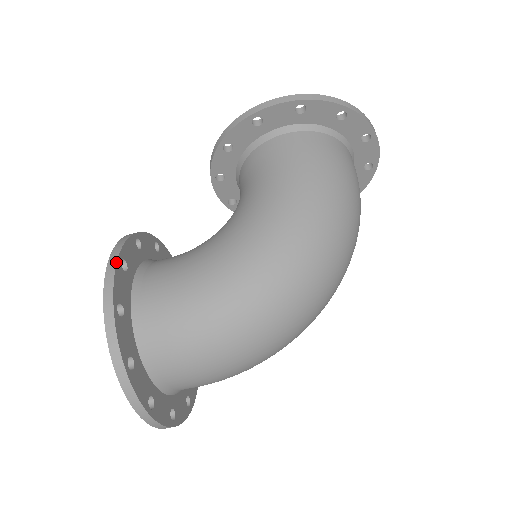
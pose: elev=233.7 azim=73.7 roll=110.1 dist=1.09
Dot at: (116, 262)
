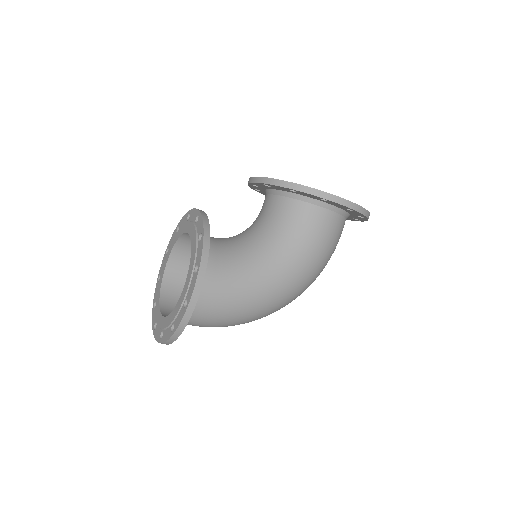
Dot at: (204, 276)
